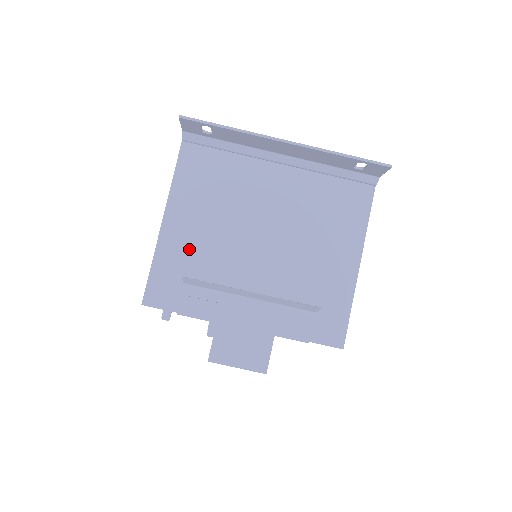
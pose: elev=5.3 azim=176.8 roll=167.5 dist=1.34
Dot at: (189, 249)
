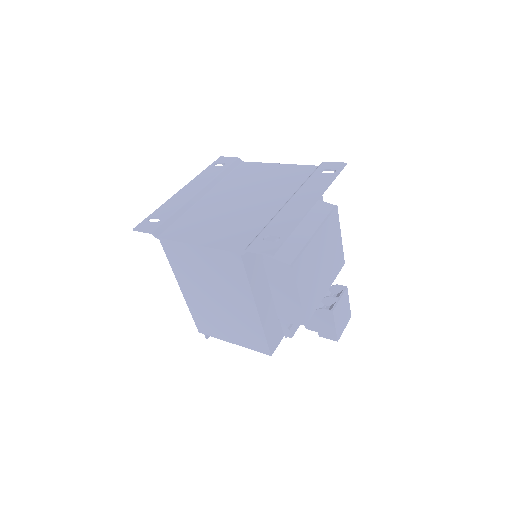
Dot at: (303, 311)
